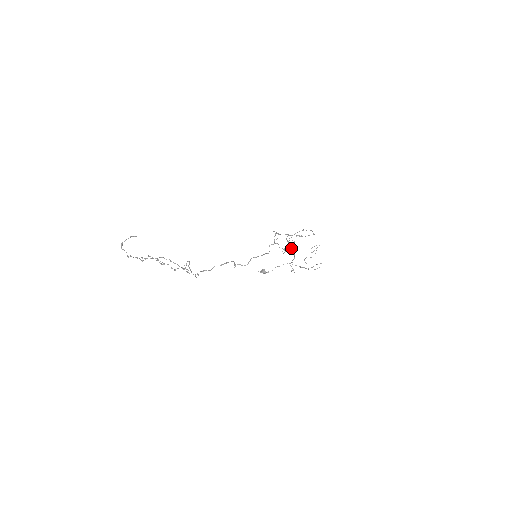
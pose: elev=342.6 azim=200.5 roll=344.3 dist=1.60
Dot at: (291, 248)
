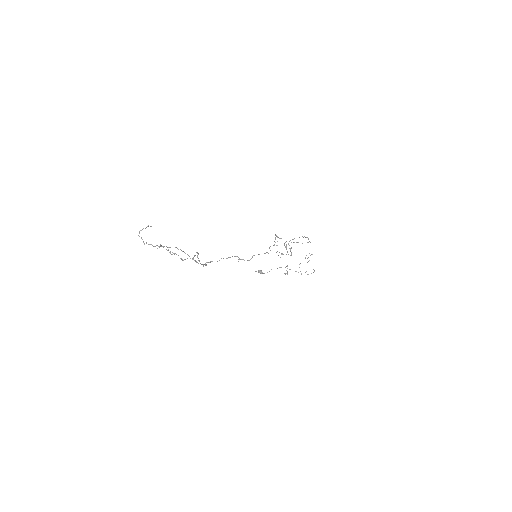
Dot at: occluded
